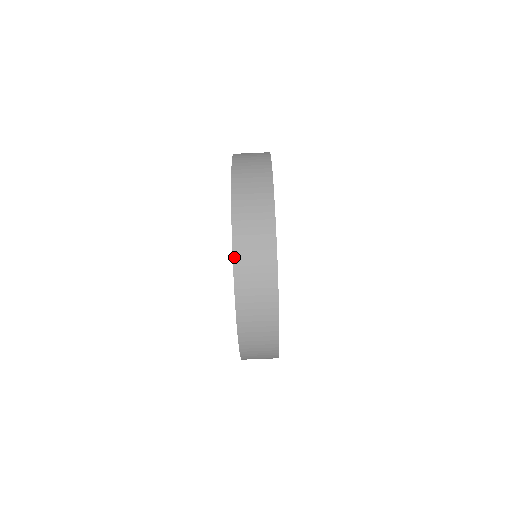
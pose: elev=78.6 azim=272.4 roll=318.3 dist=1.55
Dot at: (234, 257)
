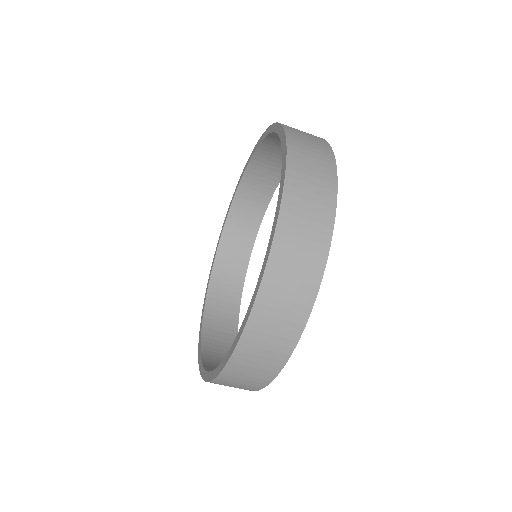
Dot at: (253, 310)
